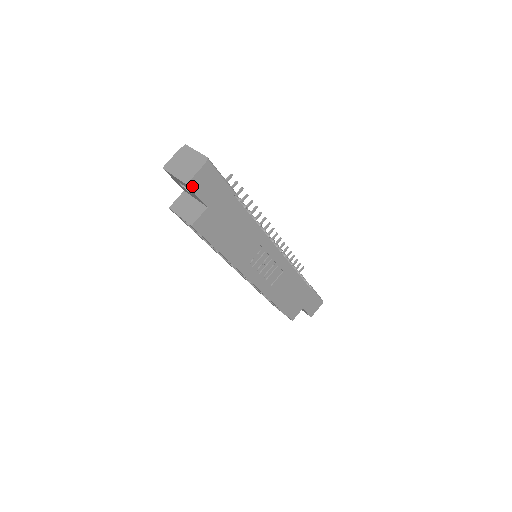
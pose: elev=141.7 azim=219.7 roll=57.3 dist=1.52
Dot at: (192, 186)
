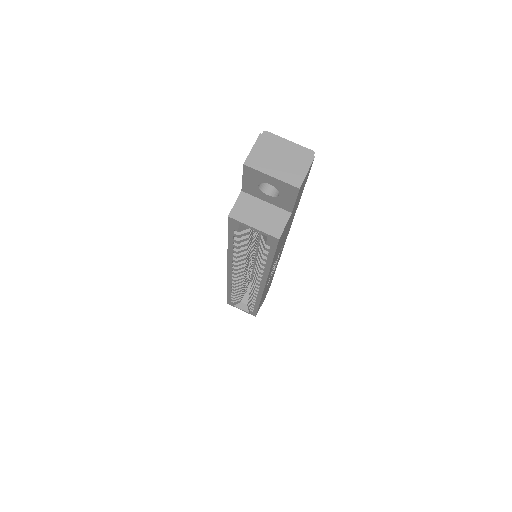
Dot at: (299, 189)
